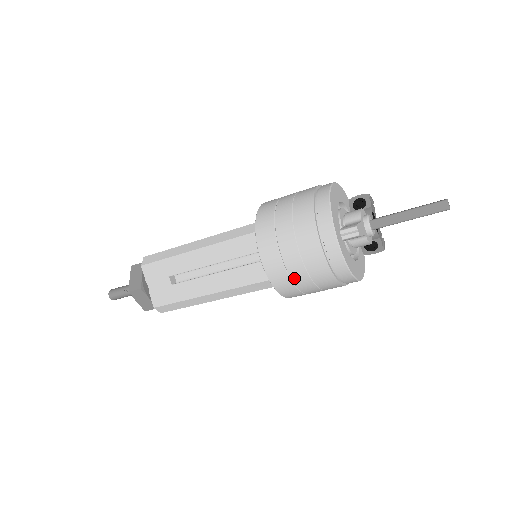
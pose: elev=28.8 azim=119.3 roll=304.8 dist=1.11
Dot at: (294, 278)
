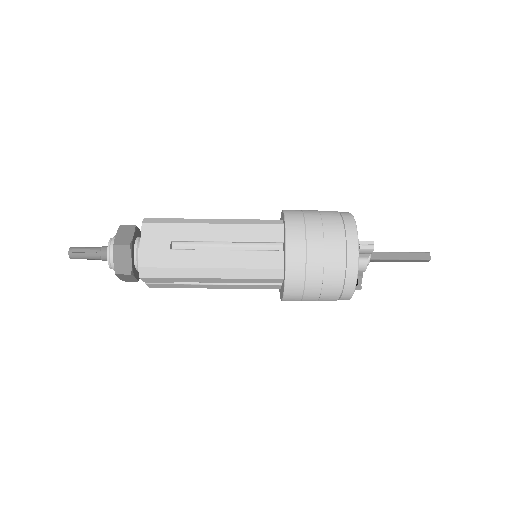
Dot at: (309, 269)
